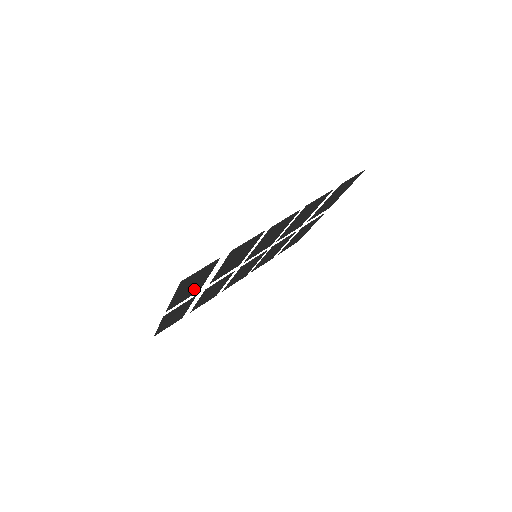
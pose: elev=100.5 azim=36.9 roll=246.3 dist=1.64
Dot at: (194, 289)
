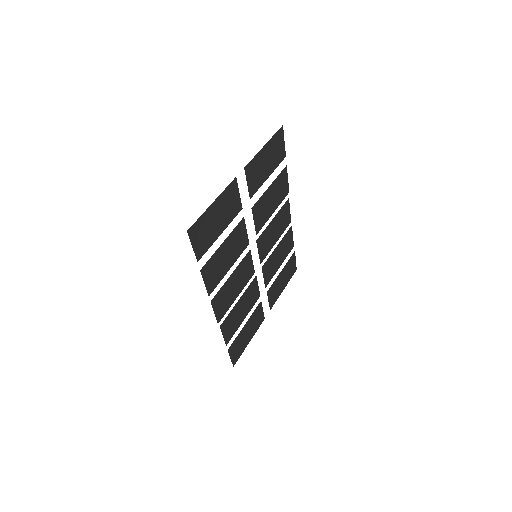
Dot at: (258, 178)
